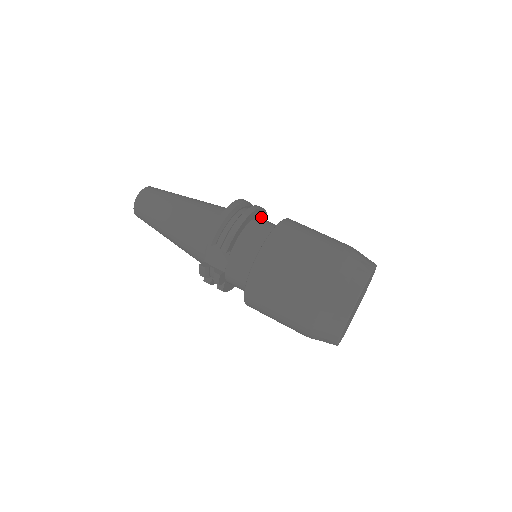
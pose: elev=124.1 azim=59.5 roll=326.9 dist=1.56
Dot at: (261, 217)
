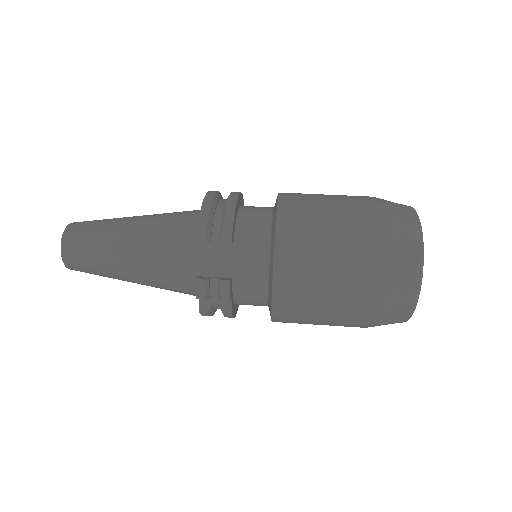
Dot at: occluded
